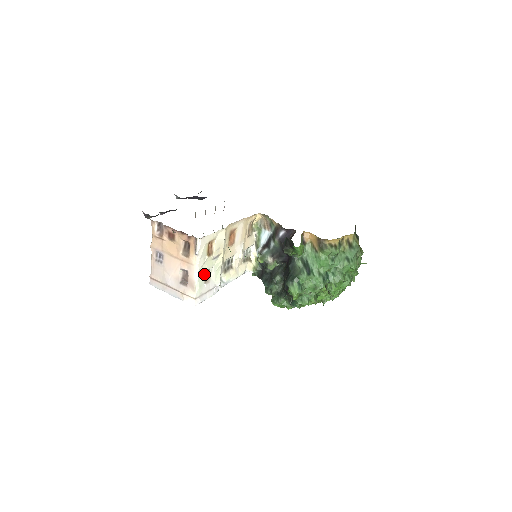
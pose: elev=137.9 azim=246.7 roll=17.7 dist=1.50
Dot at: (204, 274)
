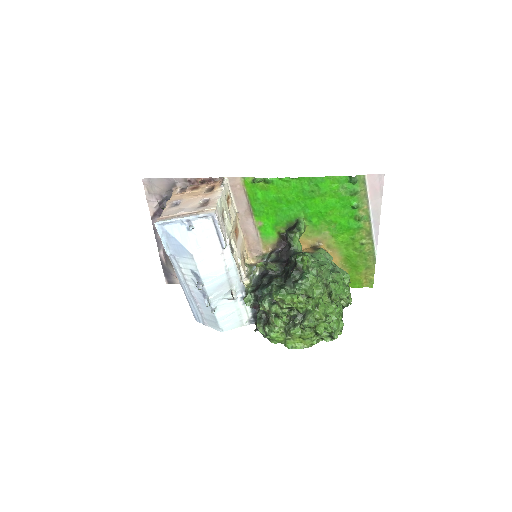
Dot at: (222, 209)
